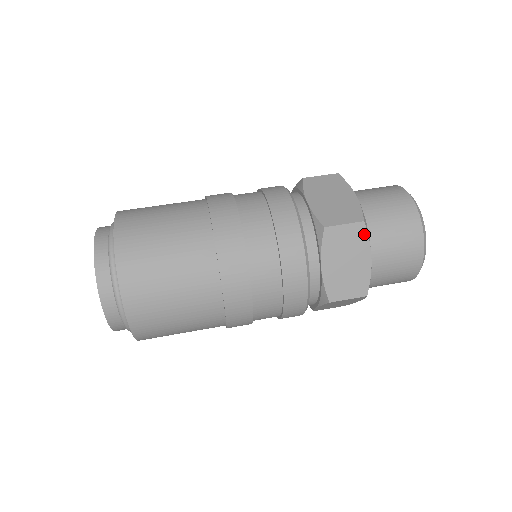
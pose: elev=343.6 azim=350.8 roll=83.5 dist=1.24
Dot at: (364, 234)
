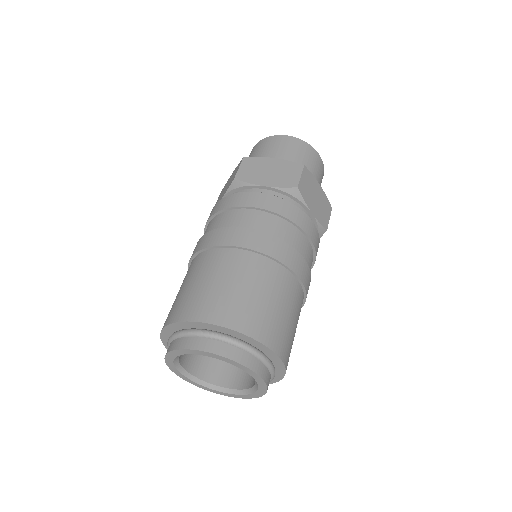
Dot at: (309, 173)
